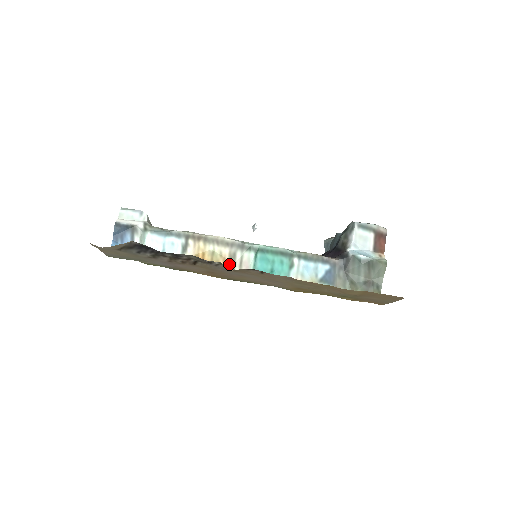
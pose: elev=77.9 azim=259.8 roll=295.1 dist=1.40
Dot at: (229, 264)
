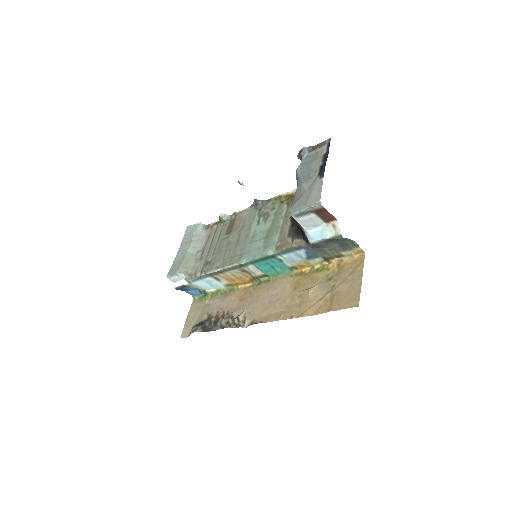
Dot at: (247, 274)
